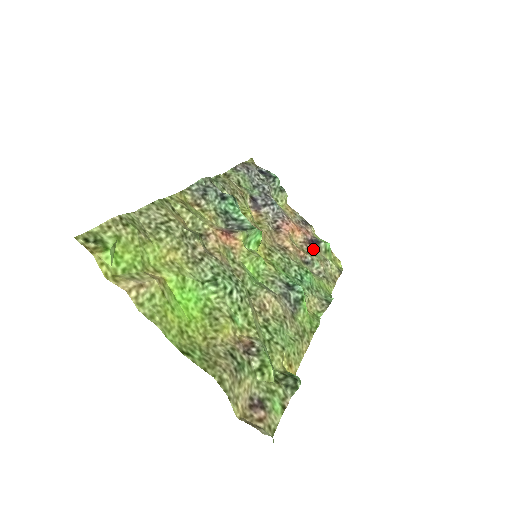
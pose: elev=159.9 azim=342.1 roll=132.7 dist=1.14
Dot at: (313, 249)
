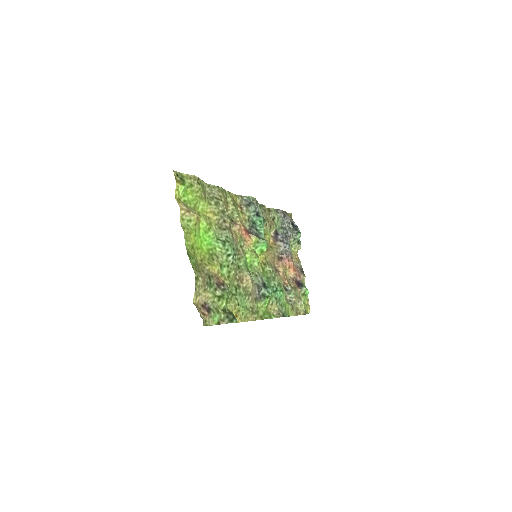
Dot at: (296, 286)
